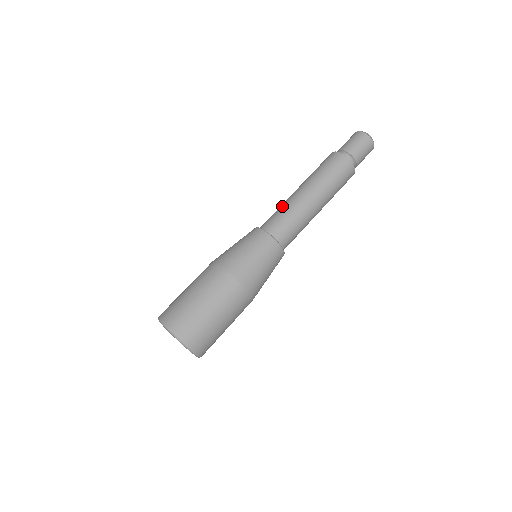
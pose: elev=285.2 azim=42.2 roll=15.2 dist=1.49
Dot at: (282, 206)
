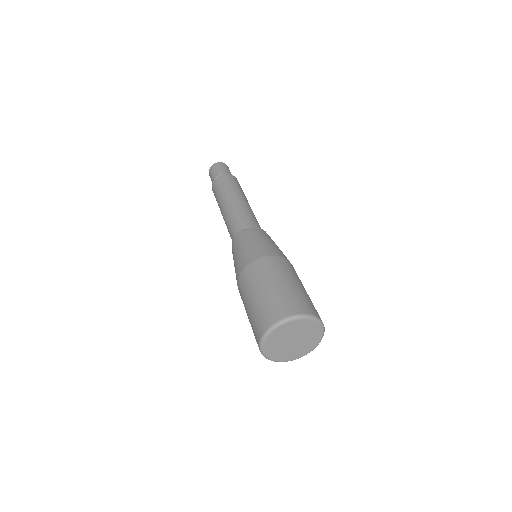
Dot at: (240, 212)
